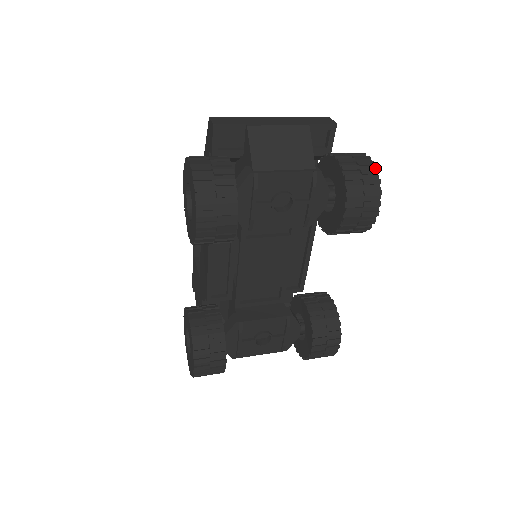
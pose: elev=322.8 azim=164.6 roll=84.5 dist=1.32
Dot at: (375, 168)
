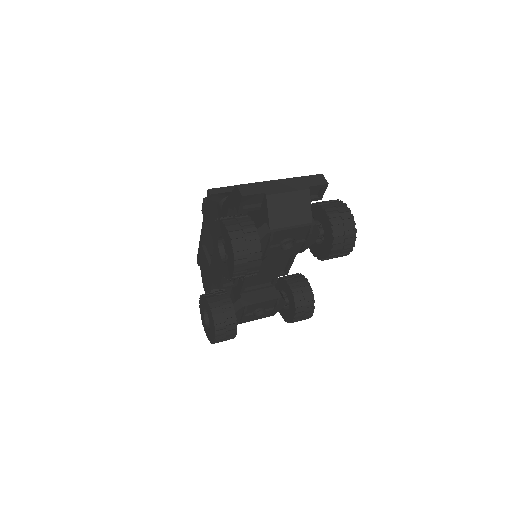
Dot at: (353, 220)
